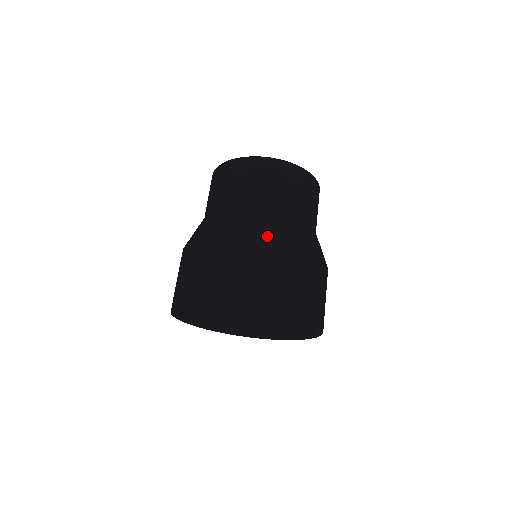
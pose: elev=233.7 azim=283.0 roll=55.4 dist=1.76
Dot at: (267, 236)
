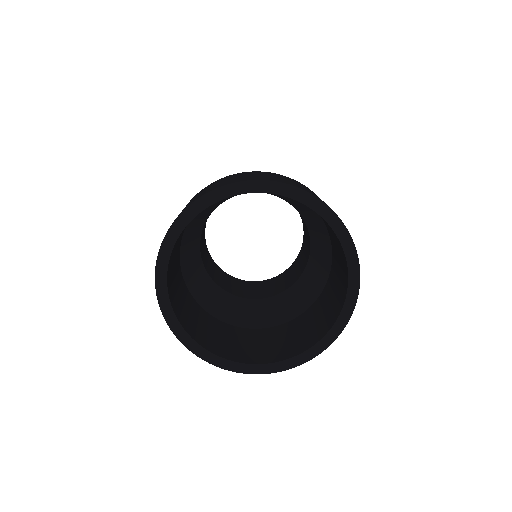
Dot at: occluded
